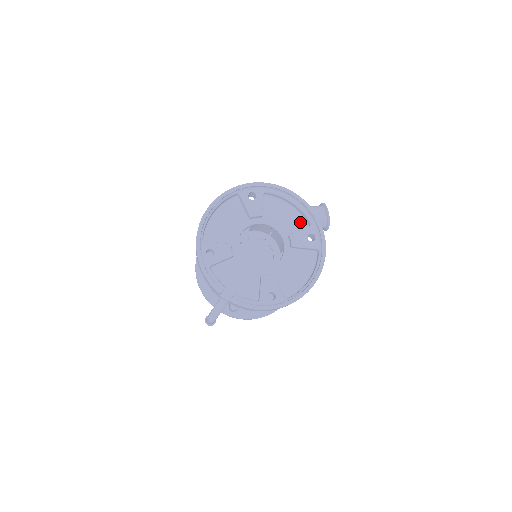
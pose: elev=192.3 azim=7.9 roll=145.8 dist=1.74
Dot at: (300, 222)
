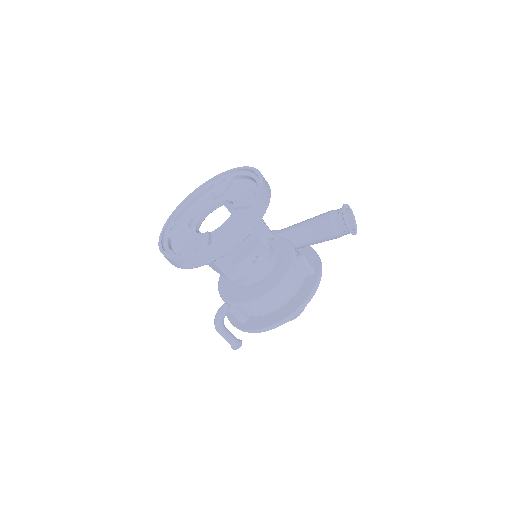
Dot at: occluded
